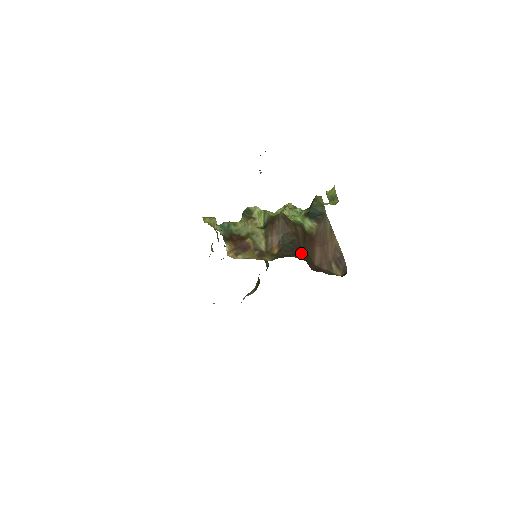
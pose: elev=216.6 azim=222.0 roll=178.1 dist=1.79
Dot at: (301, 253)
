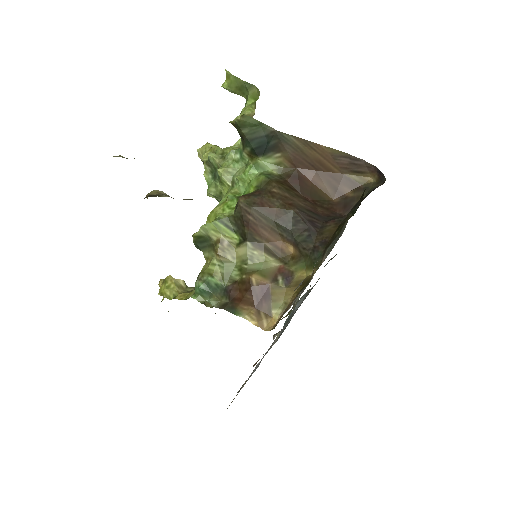
Dot at: (317, 217)
